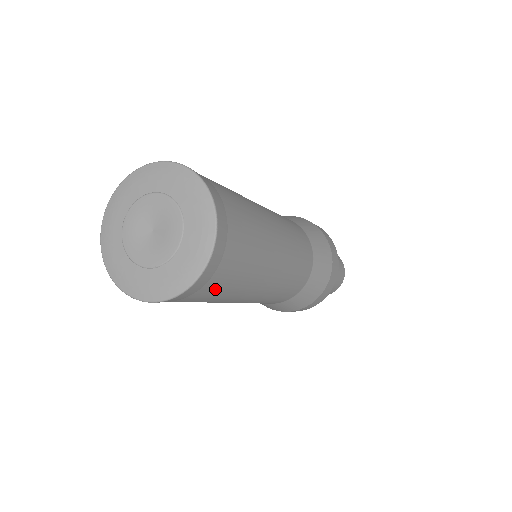
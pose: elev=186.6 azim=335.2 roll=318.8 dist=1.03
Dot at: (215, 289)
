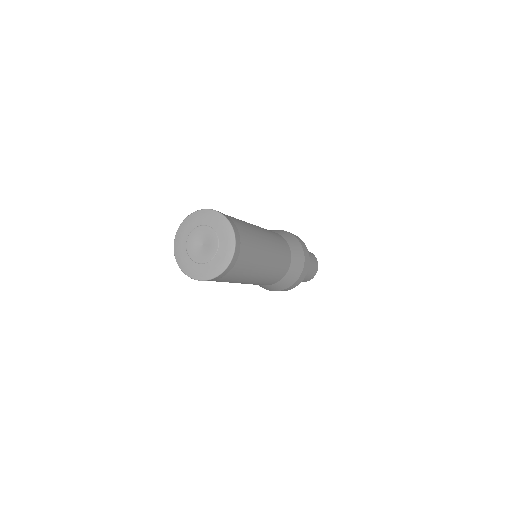
Dot at: occluded
